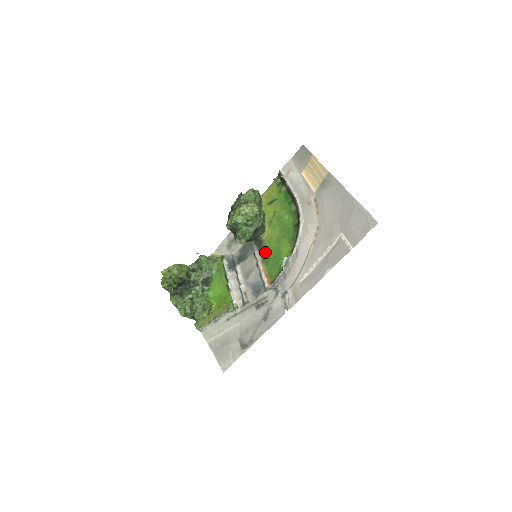
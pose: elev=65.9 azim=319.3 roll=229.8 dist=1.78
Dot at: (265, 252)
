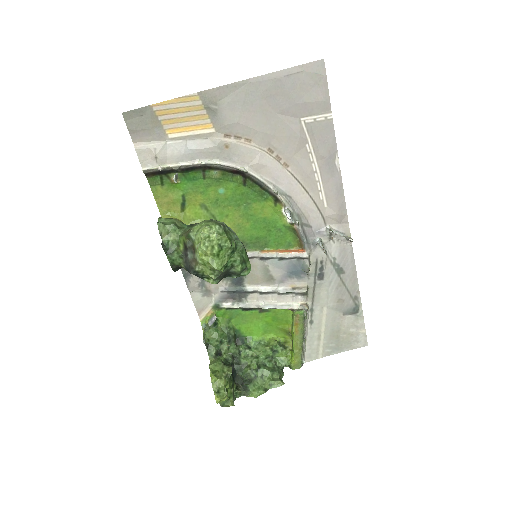
Dot at: (251, 242)
